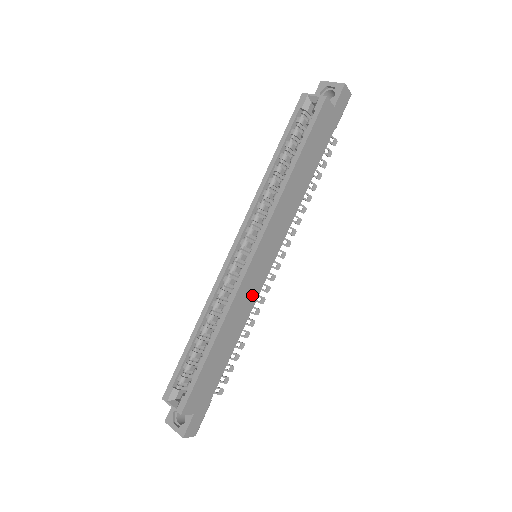
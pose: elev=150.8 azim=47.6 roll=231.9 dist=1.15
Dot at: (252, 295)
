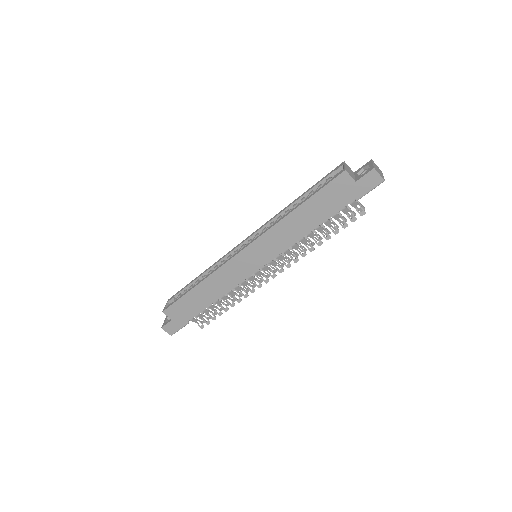
Dot at: (236, 277)
